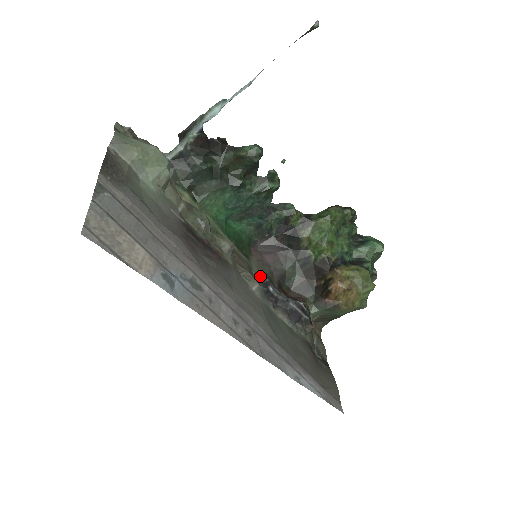
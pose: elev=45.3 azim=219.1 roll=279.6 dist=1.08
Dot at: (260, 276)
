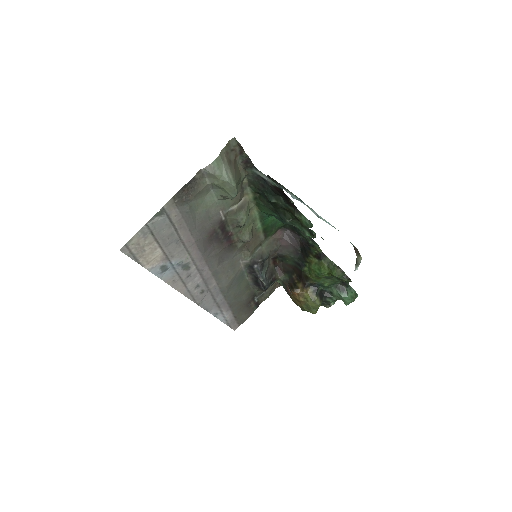
Dot at: (260, 254)
